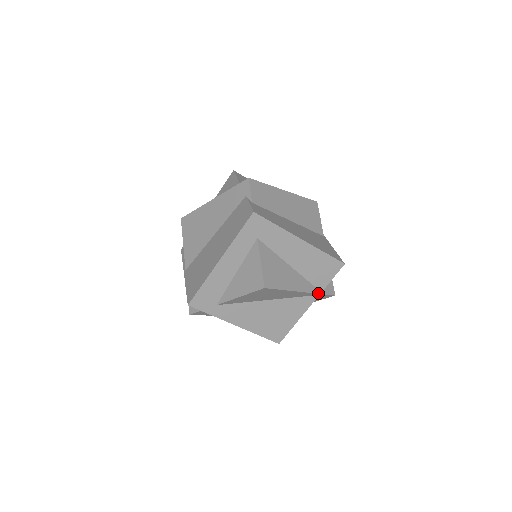
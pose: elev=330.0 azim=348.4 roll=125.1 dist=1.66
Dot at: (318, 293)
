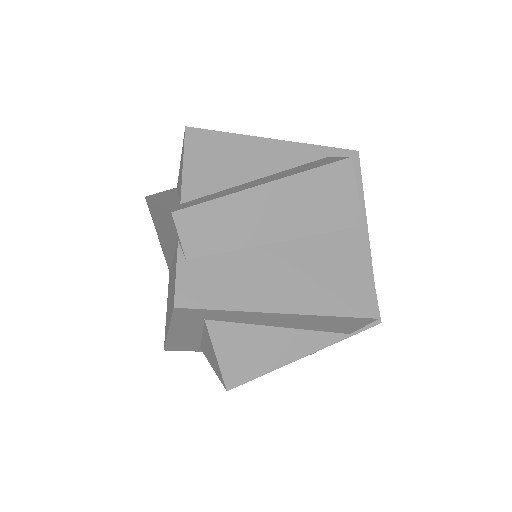
Dot at: (342, 339)
